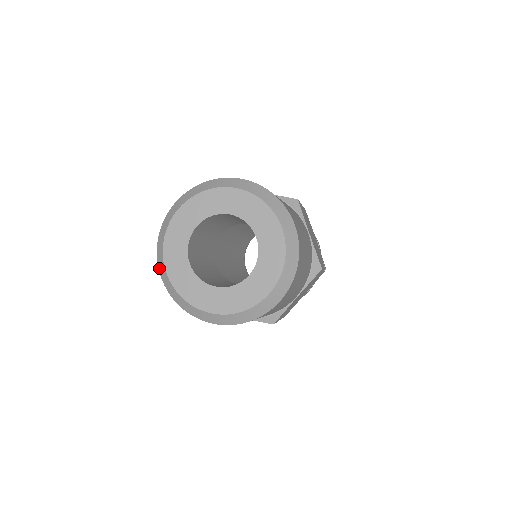
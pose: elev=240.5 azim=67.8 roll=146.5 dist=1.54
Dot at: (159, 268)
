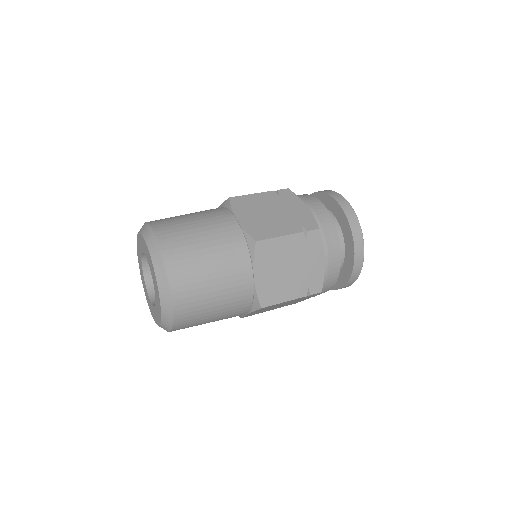
Dot at: occluded
